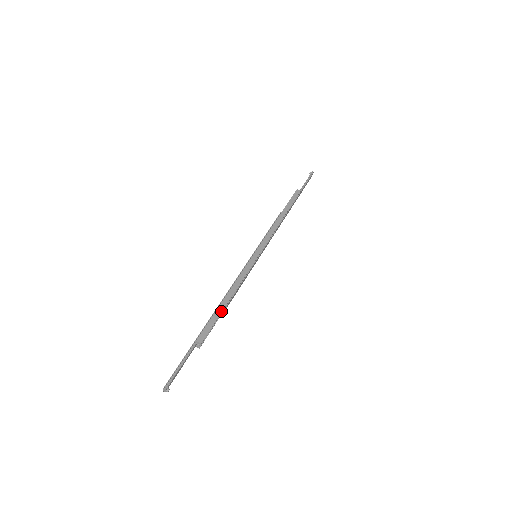
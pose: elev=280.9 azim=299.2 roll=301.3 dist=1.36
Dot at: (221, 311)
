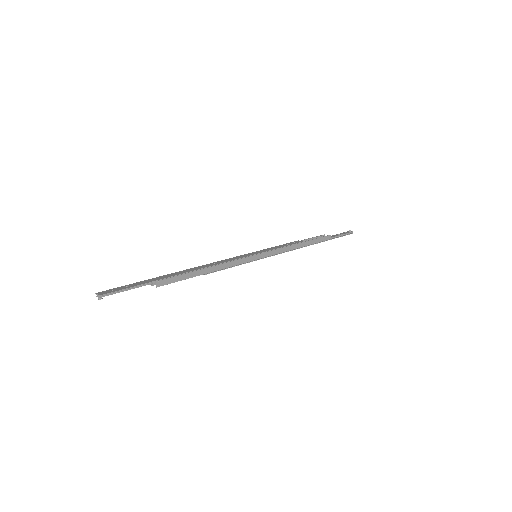
Dot at: (194, 276)
